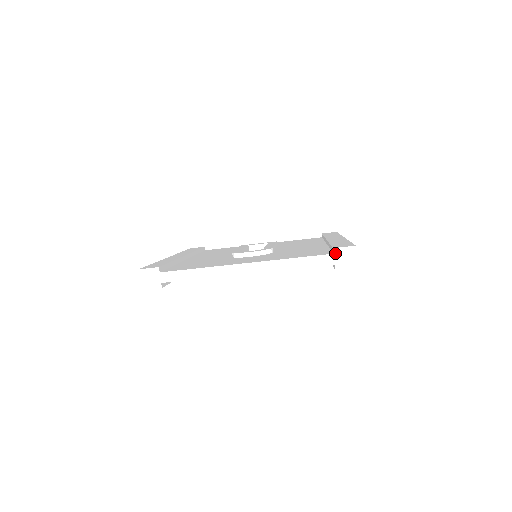
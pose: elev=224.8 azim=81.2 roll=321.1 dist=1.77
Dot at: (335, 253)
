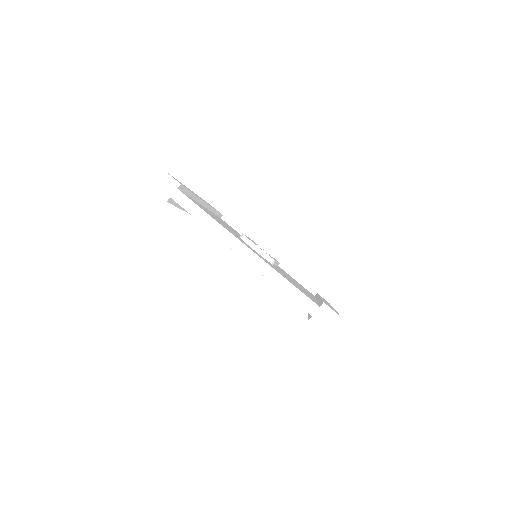
Dot at: (321, 307)
